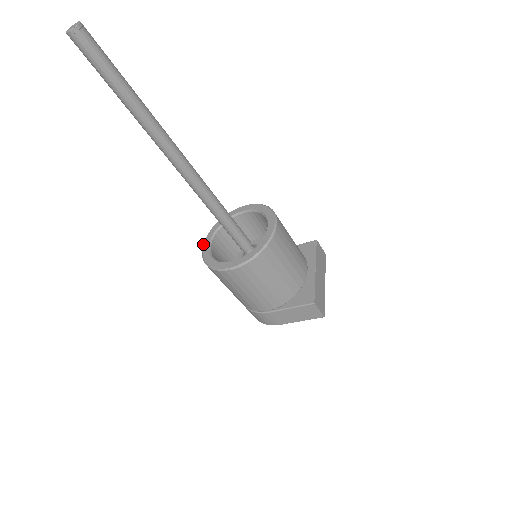
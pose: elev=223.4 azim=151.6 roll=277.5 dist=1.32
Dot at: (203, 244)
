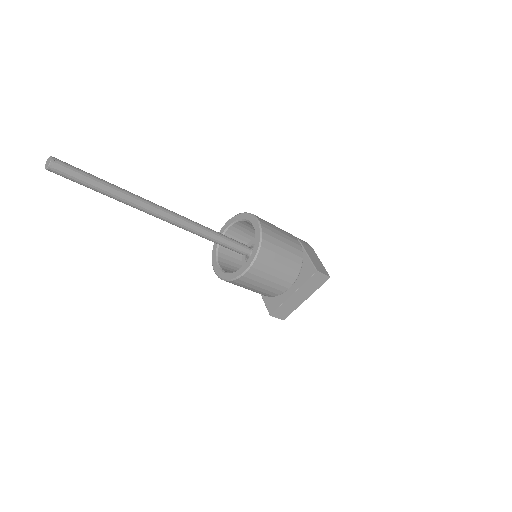
Dot at: (225, 223)
